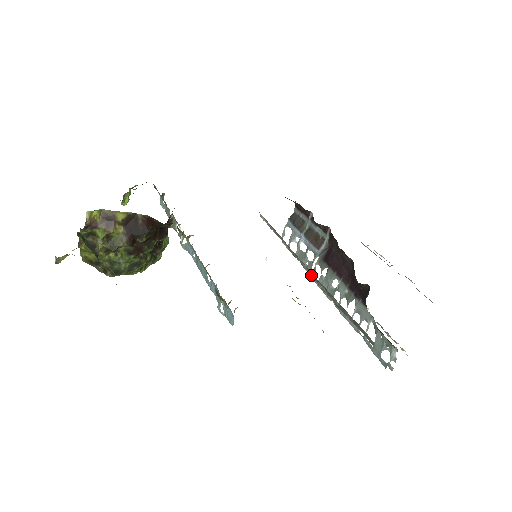
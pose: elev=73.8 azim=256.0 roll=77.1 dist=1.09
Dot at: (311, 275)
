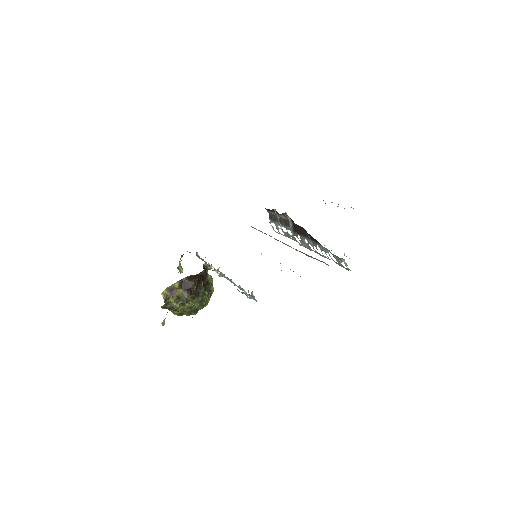
Dot at: (289, 246)
